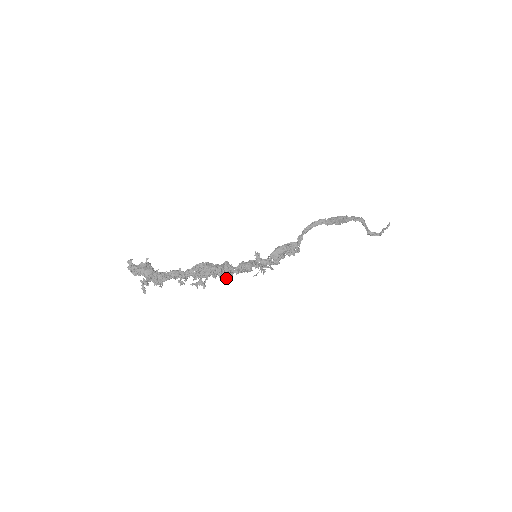
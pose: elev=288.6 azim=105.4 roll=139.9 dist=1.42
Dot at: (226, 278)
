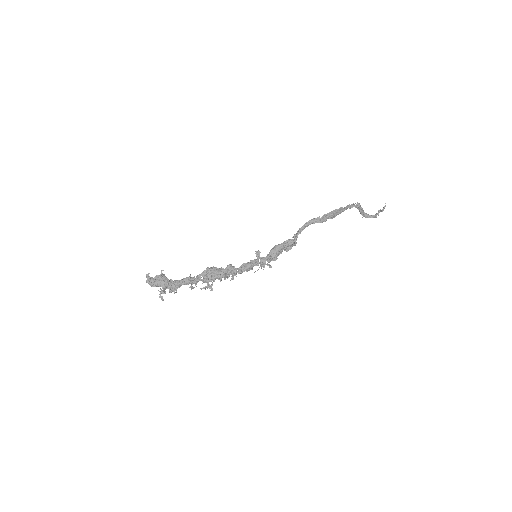
Dot at: (230, 280)
